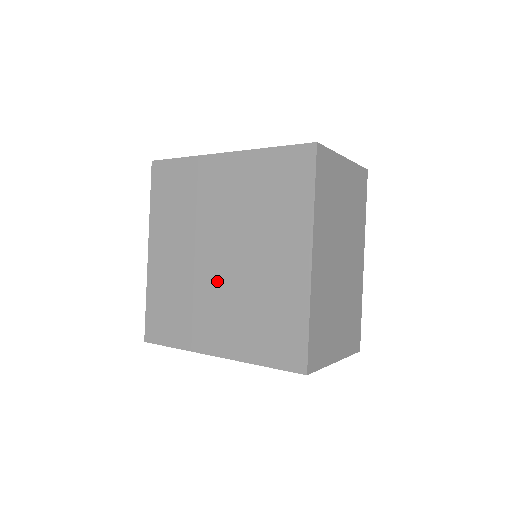
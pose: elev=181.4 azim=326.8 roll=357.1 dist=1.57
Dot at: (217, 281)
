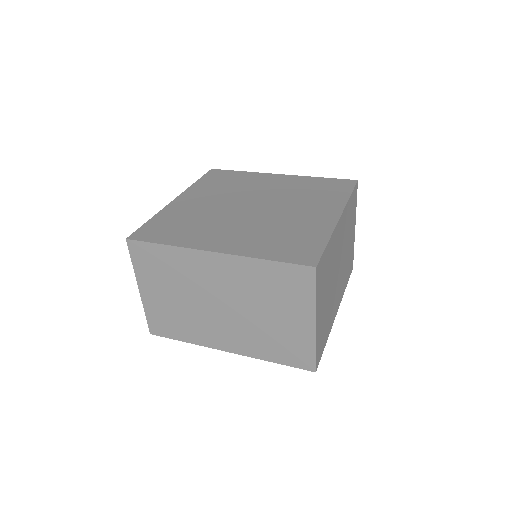
Dot at: (242, 217)
